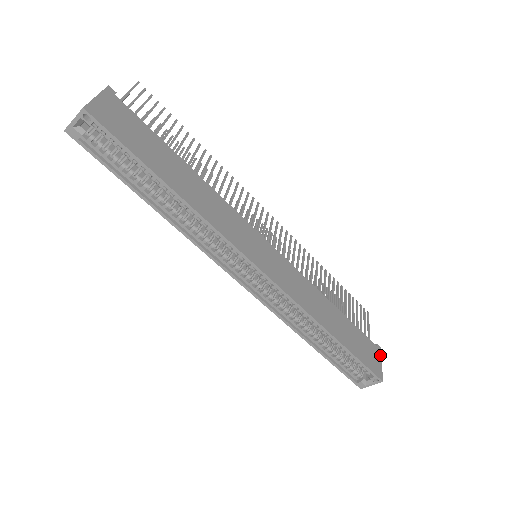
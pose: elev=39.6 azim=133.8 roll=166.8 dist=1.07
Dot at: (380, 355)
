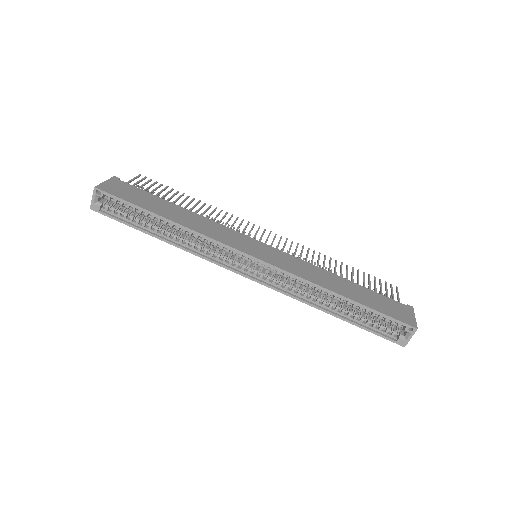
Dot at: (412, 312)
